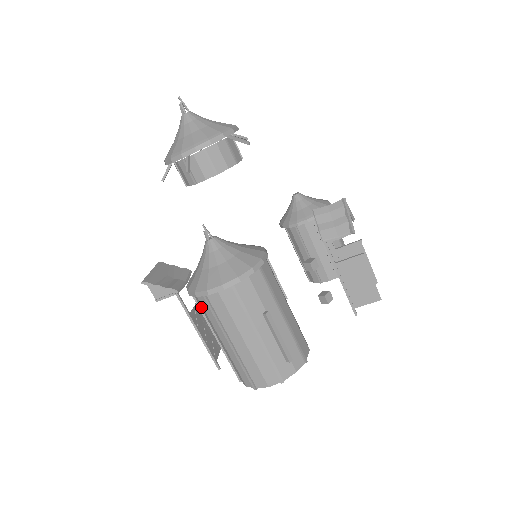
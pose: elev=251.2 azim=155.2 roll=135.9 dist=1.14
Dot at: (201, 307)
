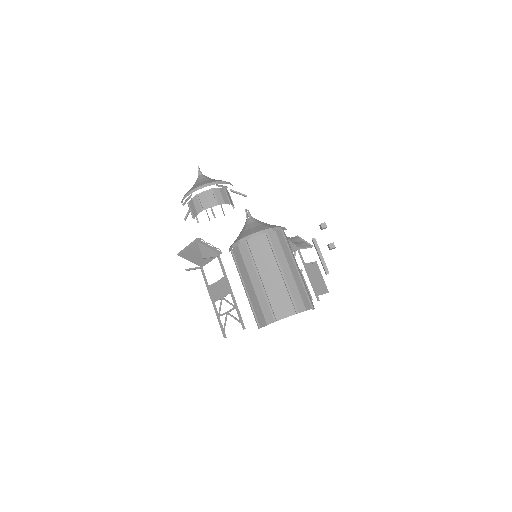
Dot at: (255, 251)
